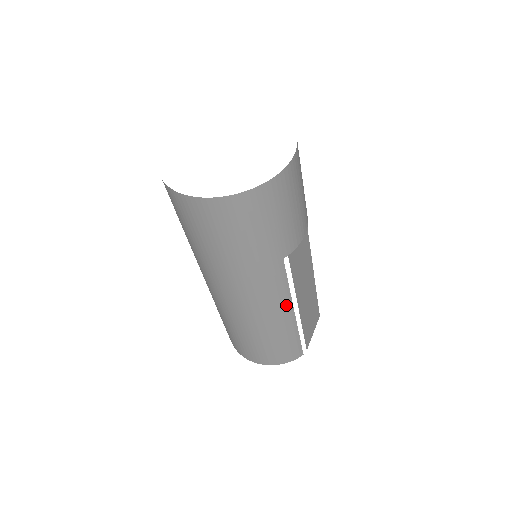
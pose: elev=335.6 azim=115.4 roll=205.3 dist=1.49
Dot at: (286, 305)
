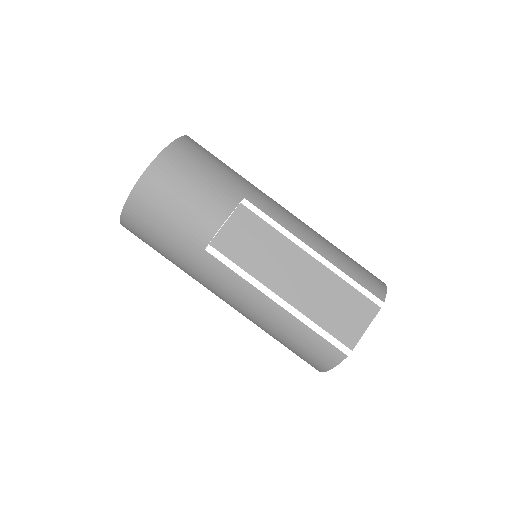
Dot at: (255, 295)
